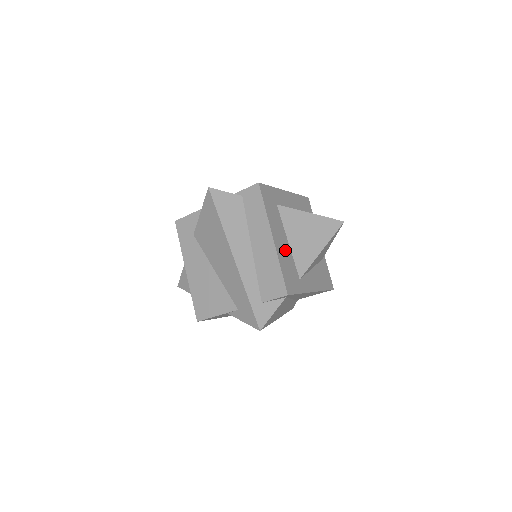
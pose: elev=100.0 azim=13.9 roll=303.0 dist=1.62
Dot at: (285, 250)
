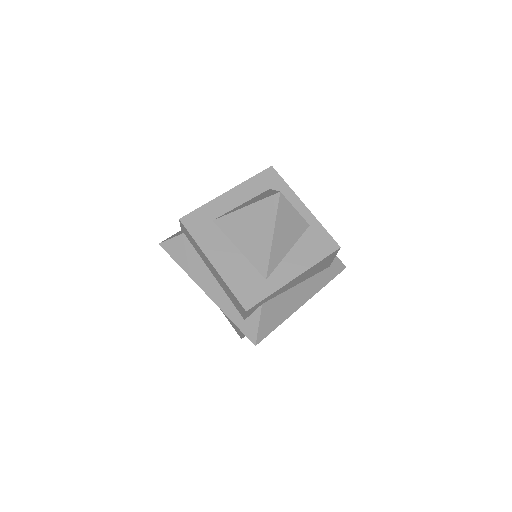
Dot at: (235, 263)
